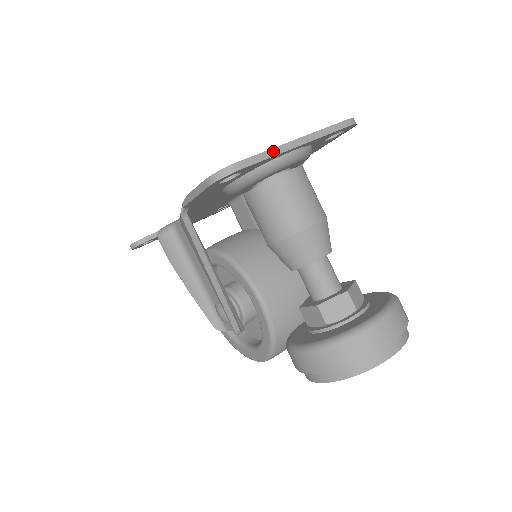
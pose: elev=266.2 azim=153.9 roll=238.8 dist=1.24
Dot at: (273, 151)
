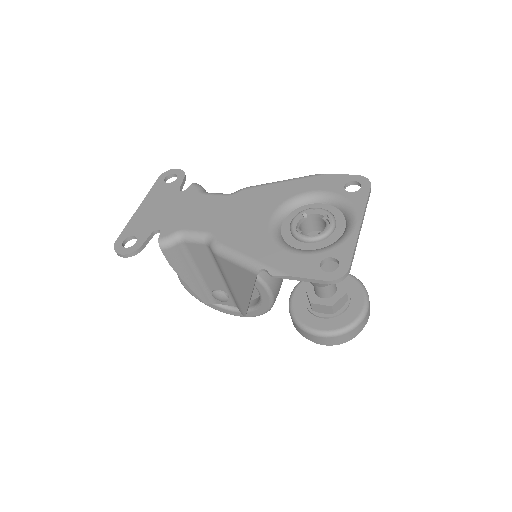
Dot at: (356, 244)
